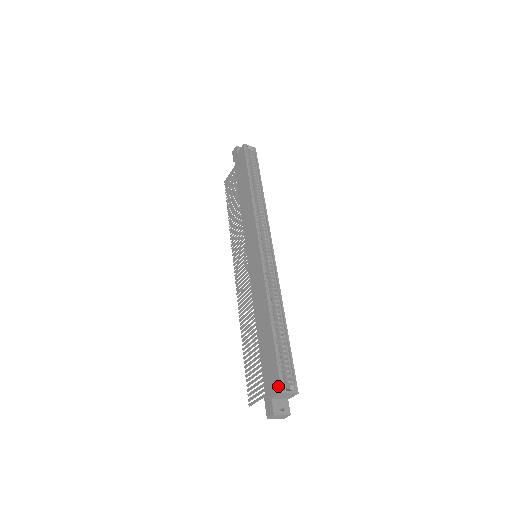
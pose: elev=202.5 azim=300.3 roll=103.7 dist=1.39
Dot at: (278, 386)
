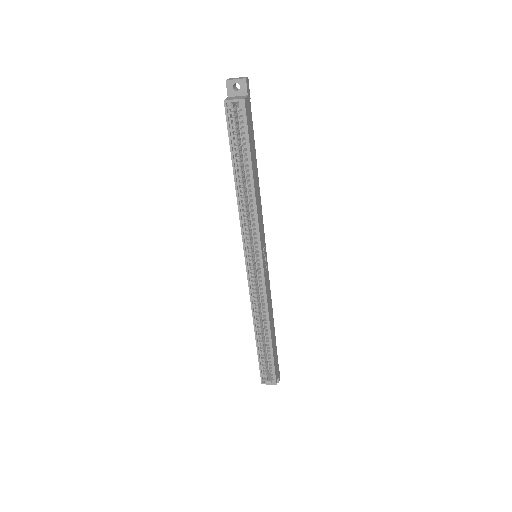
Dot at: (261, 378)
